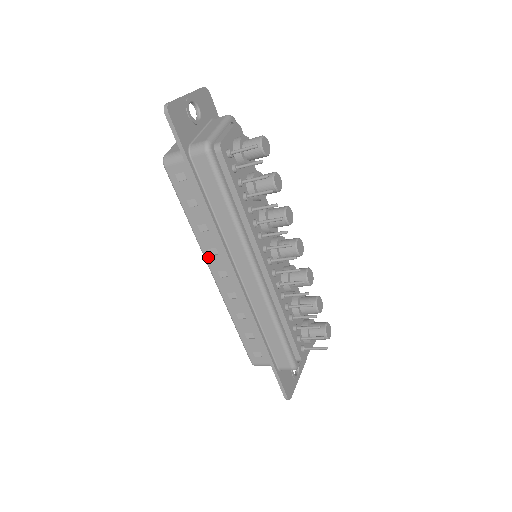
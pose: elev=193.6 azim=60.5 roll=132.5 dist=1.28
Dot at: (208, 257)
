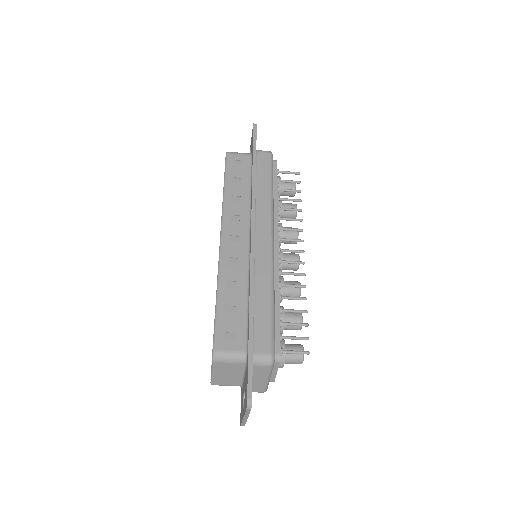
Dot at: (227, 221)
